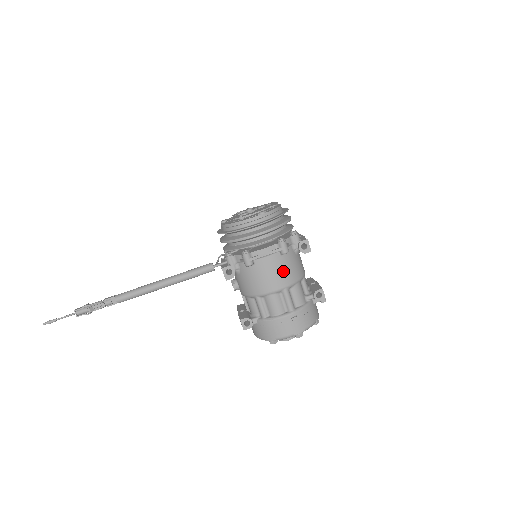
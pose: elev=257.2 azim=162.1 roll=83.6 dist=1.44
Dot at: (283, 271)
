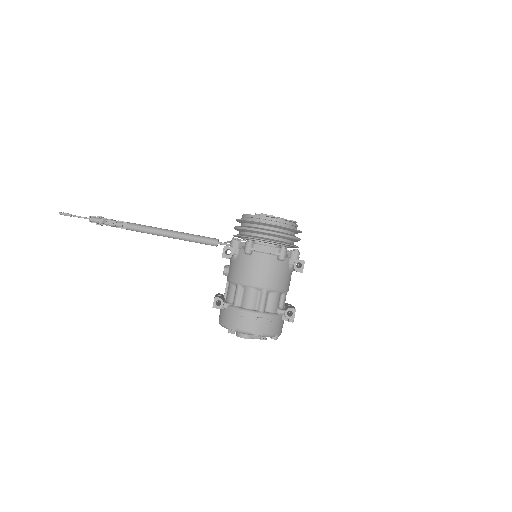
Dot at: (272, 274)
